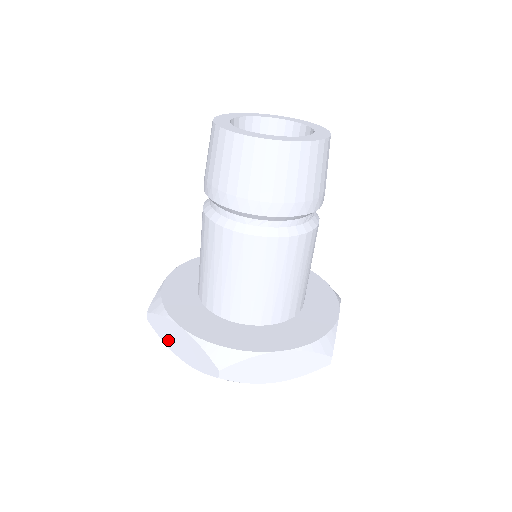
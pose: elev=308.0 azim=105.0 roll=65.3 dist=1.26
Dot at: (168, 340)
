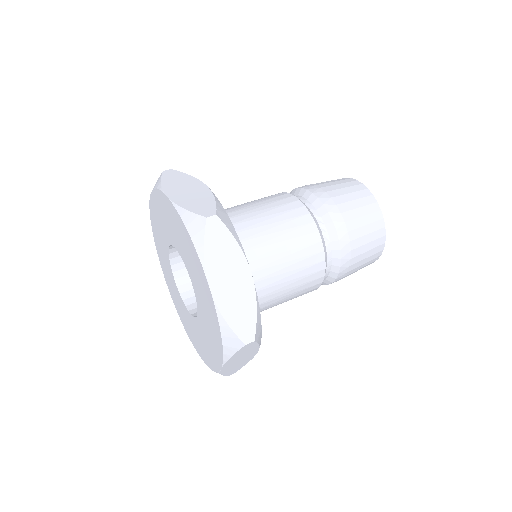
Dot at: occluded
